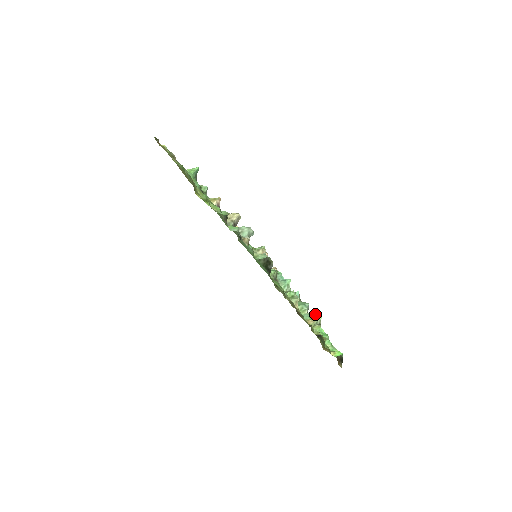
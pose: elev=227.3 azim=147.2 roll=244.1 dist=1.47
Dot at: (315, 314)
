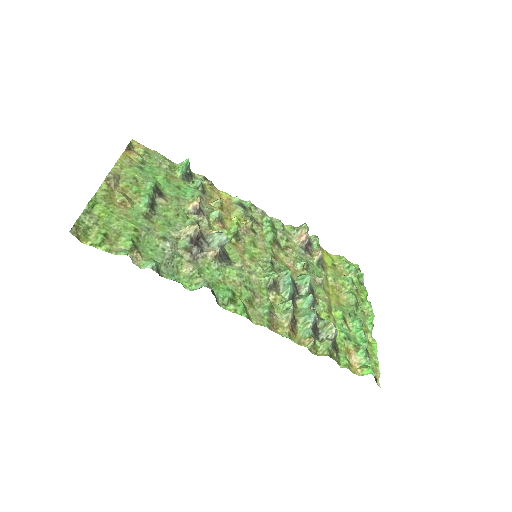
Dot at: (328, 324)
